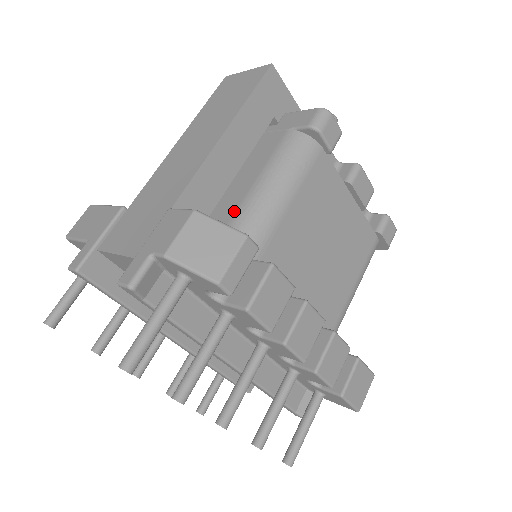
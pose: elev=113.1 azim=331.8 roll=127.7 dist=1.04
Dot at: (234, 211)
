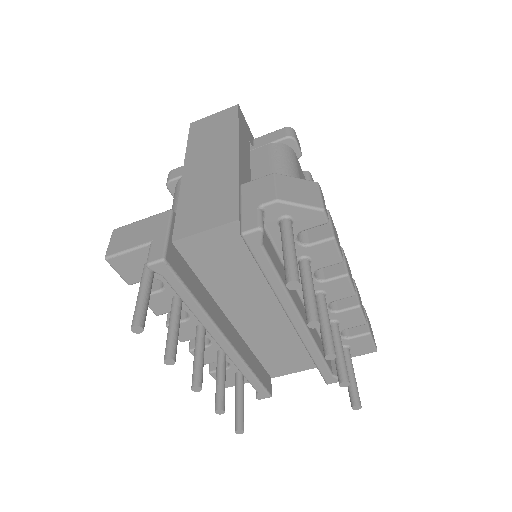
Dot at: occluded
